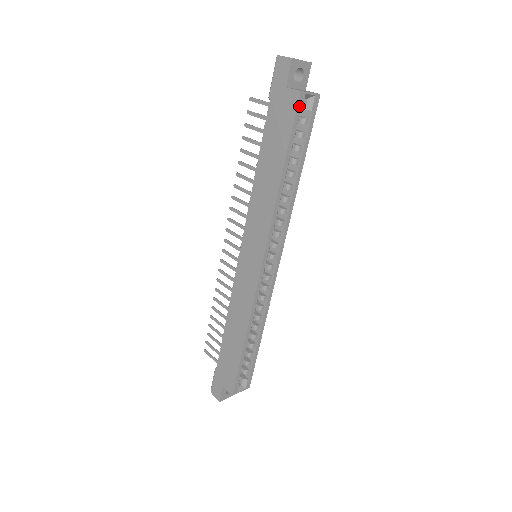
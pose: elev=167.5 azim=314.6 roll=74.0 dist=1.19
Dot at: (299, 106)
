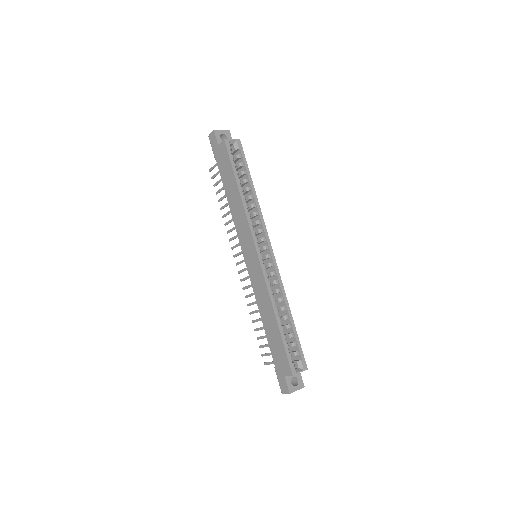
Dot at: (228, 147)
